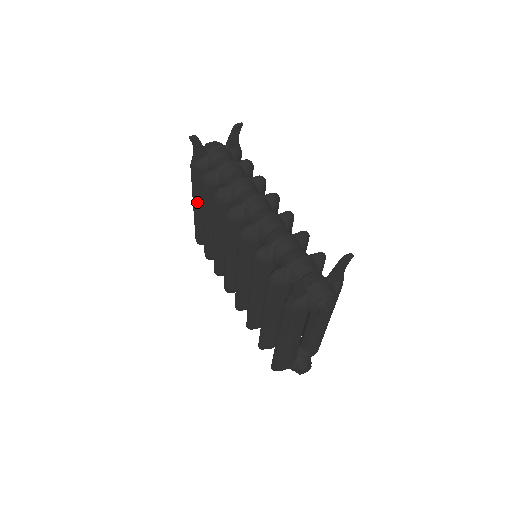
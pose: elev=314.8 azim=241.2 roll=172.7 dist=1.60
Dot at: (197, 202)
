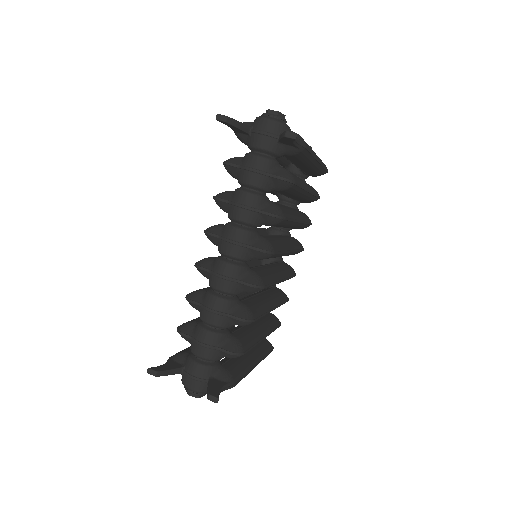
Dot at: occluded
